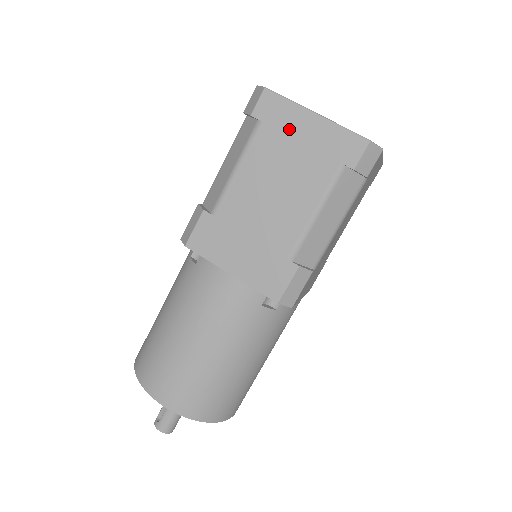
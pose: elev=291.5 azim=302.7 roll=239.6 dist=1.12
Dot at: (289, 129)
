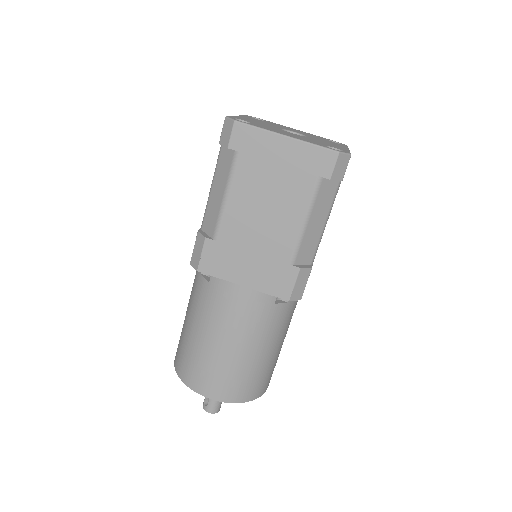
Dot at: (265, 154)
